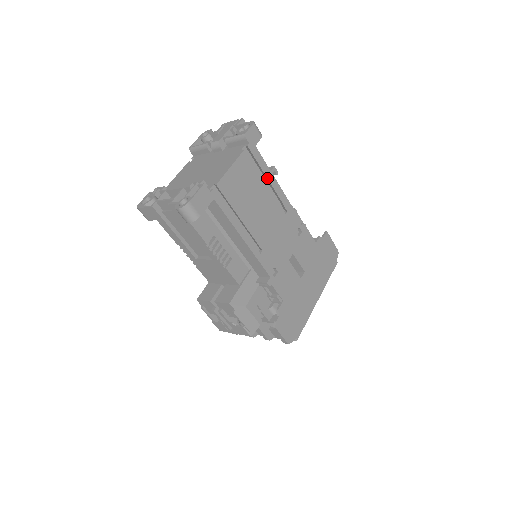
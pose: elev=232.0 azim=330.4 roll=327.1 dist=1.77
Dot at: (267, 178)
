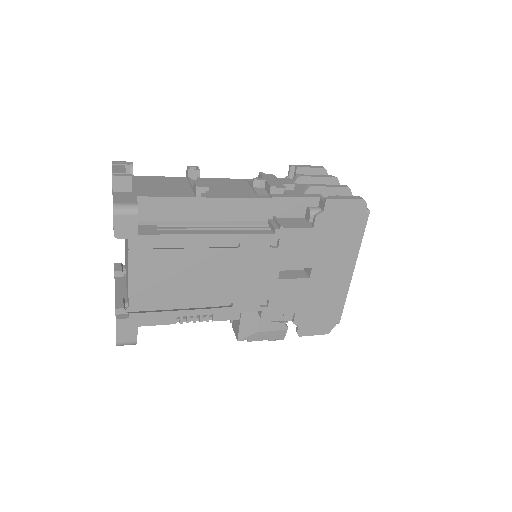
Dot at: (183, 242)
